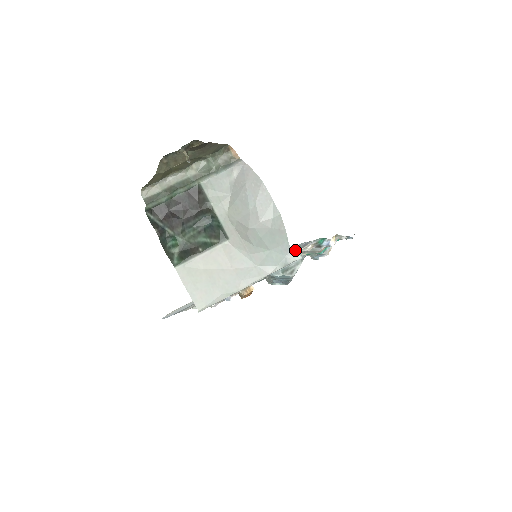
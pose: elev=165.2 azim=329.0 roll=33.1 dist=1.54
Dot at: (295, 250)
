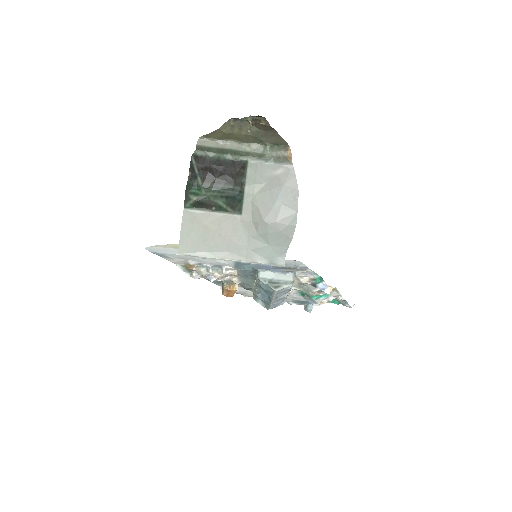
Dot at: (291, 268)
